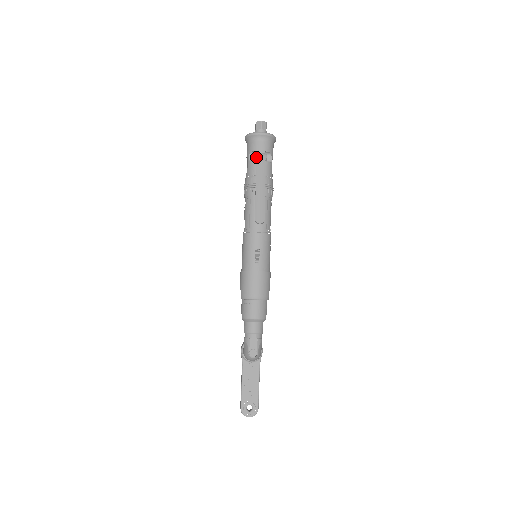
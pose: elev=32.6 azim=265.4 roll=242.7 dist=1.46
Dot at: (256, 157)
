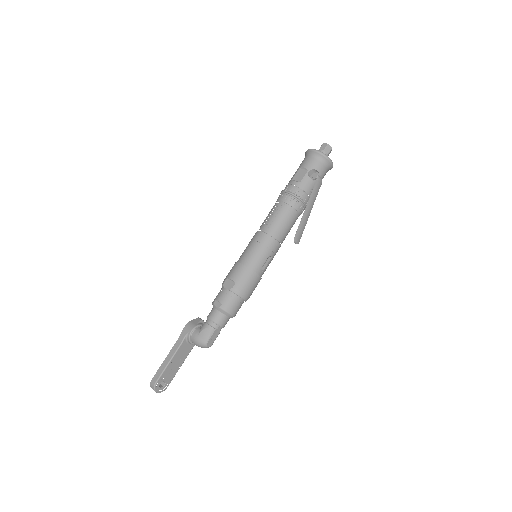
Dot at: (318, 179)
